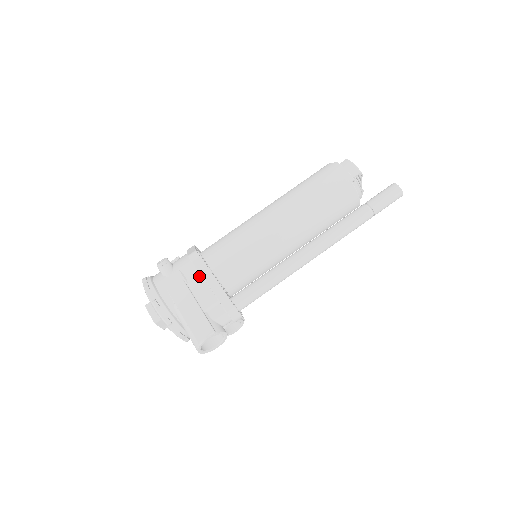
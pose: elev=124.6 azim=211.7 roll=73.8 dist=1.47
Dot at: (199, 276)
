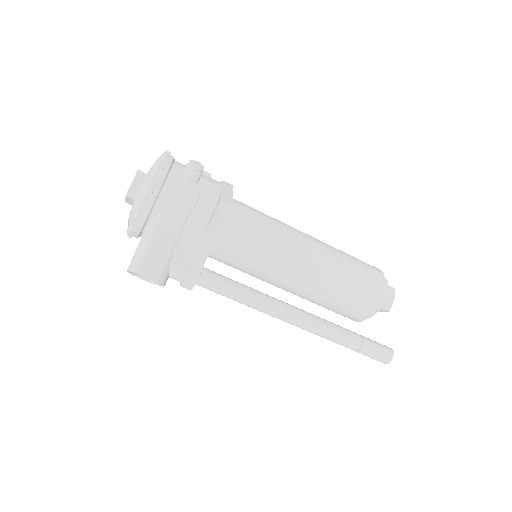
Dot at: (206, 221)
